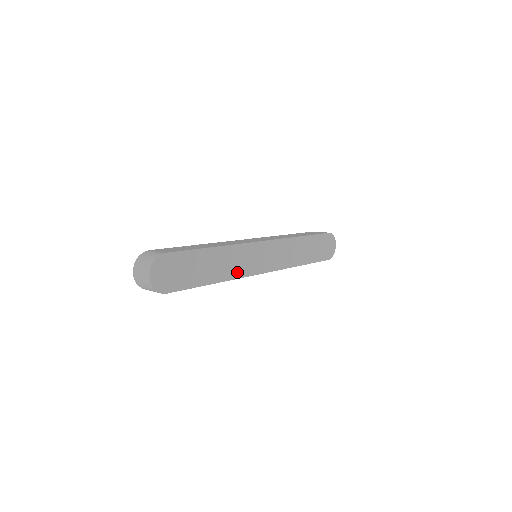
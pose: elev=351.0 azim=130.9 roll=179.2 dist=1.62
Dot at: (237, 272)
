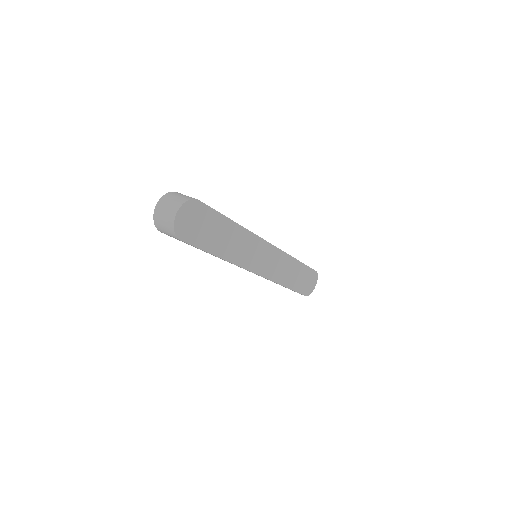
Dot at: (240, 259)
